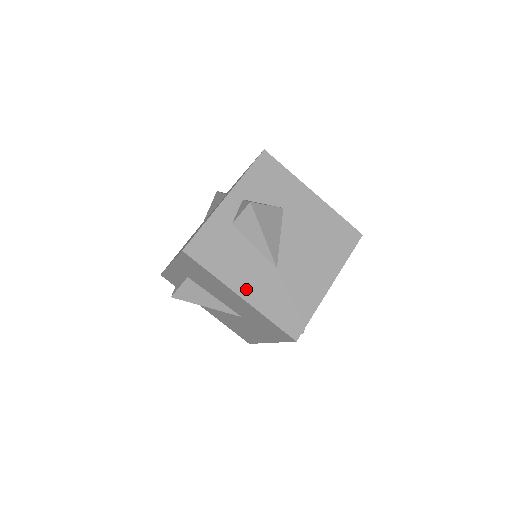
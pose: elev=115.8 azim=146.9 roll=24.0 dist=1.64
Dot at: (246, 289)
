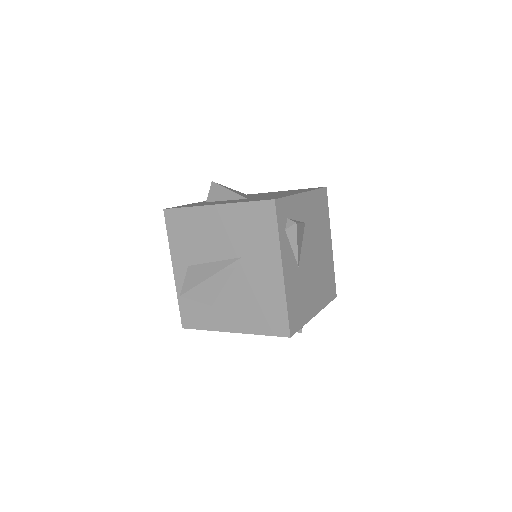
Dot at: occluded
